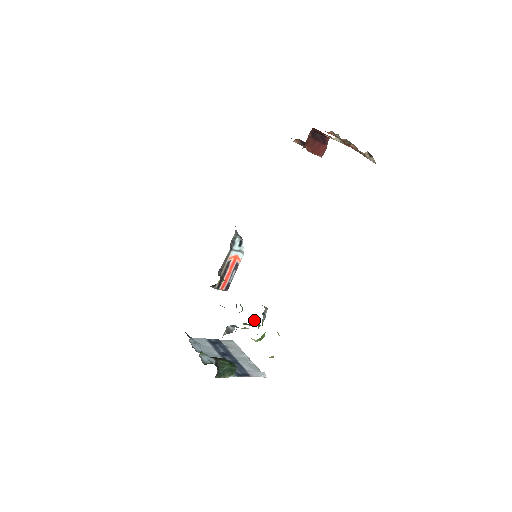
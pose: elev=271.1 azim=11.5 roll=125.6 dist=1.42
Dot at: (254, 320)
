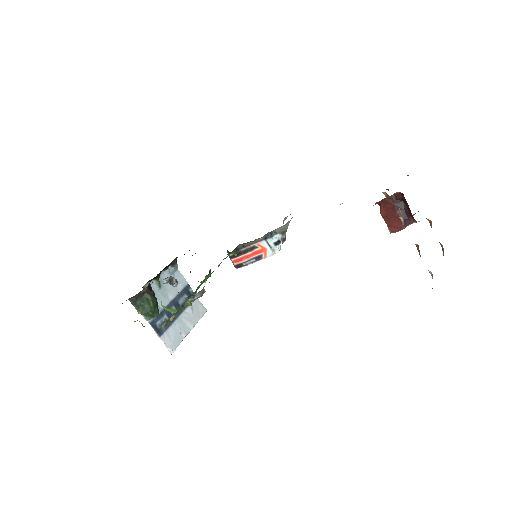
Dot at: occluded
